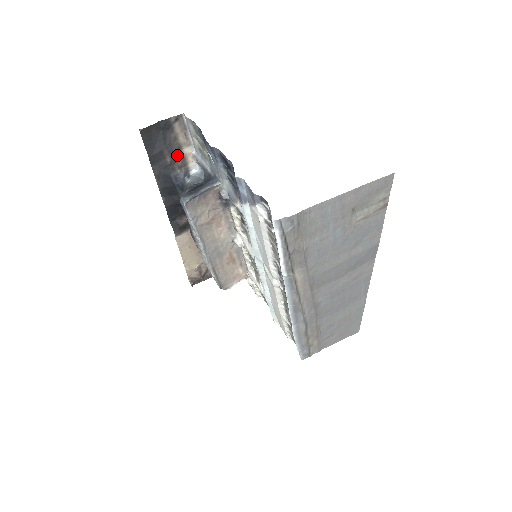
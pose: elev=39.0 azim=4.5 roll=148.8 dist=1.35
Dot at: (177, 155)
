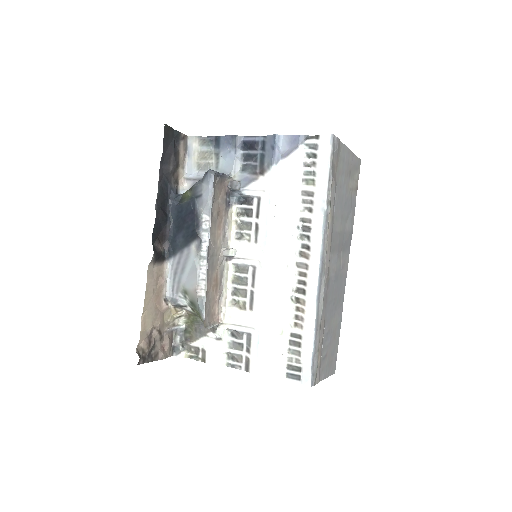
Dot at: (176, 169)
